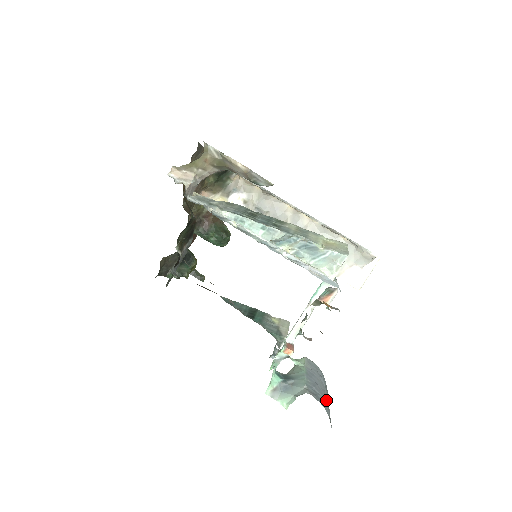
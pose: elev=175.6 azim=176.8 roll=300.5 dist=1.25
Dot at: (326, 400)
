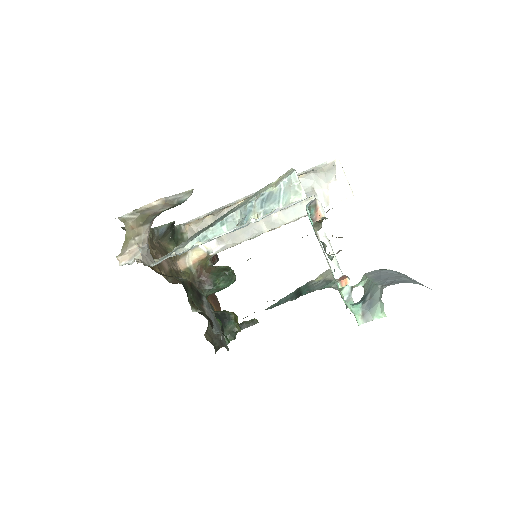
Dot at: (408, 279)
